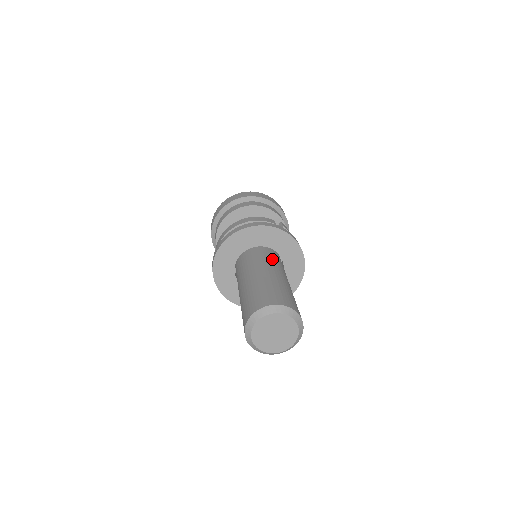
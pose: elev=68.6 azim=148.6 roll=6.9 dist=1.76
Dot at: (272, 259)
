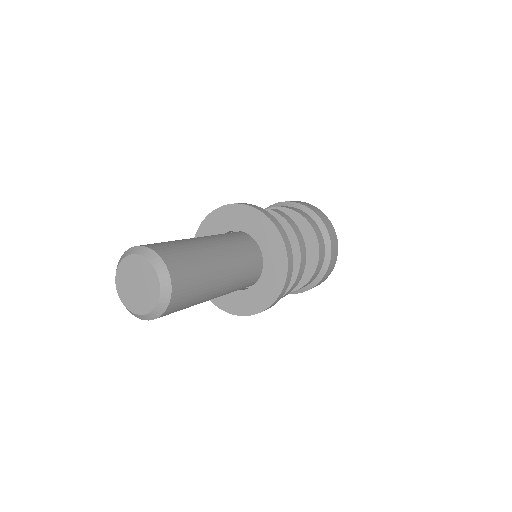
Dot at: (220, 234)
